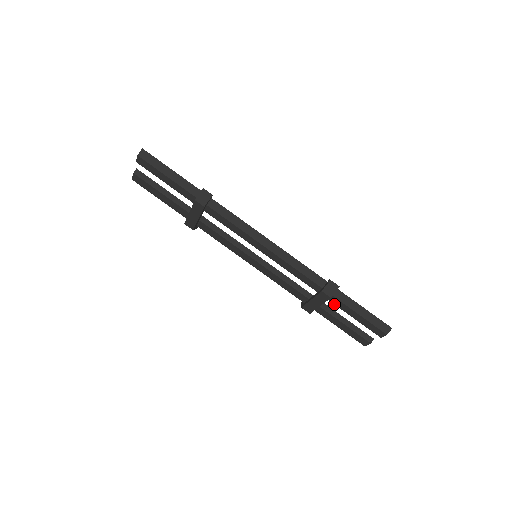
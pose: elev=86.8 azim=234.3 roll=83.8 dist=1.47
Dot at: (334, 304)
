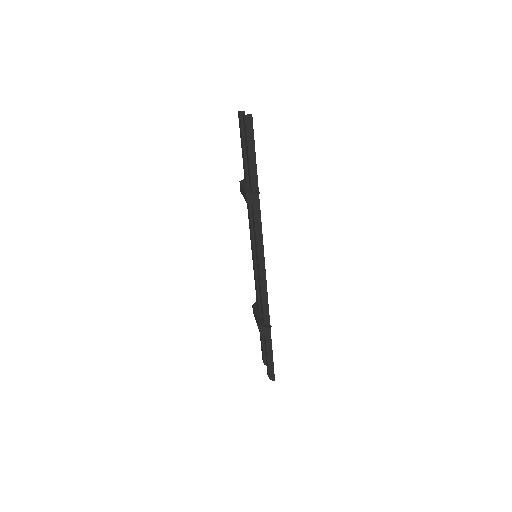
Dot at: occluded
